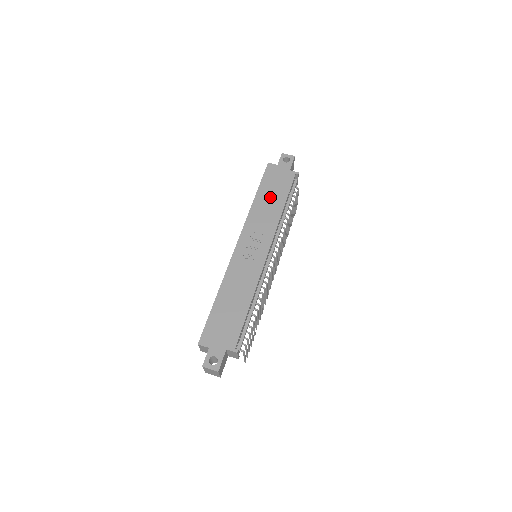
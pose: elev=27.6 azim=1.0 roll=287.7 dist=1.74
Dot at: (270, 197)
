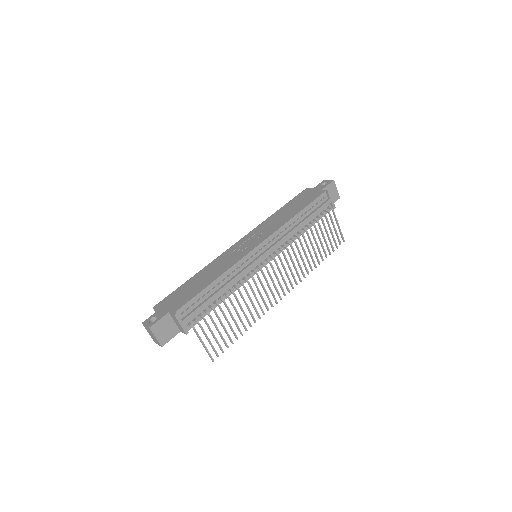
Dot at: (290, 209)
